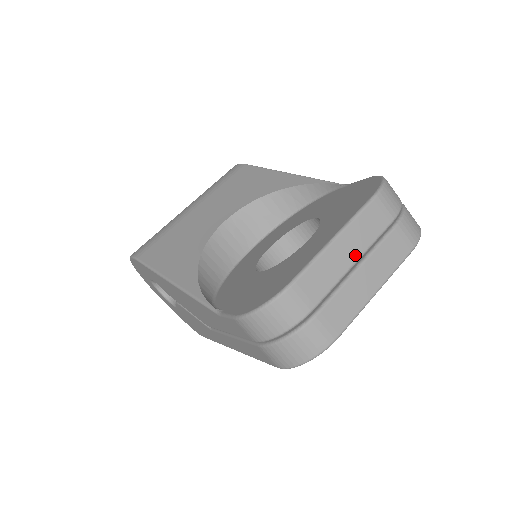
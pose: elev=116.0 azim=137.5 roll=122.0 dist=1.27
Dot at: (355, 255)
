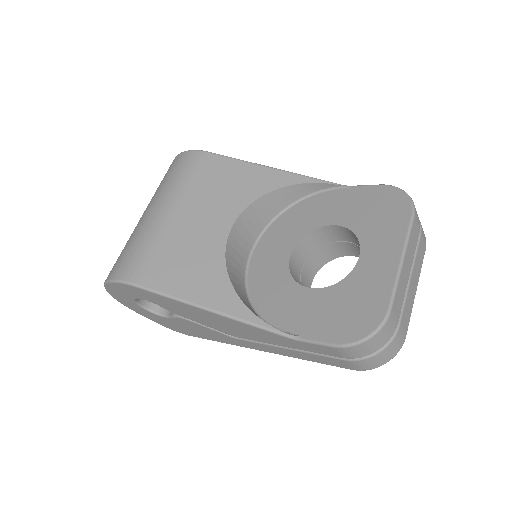
Dot at: (409, 269)
